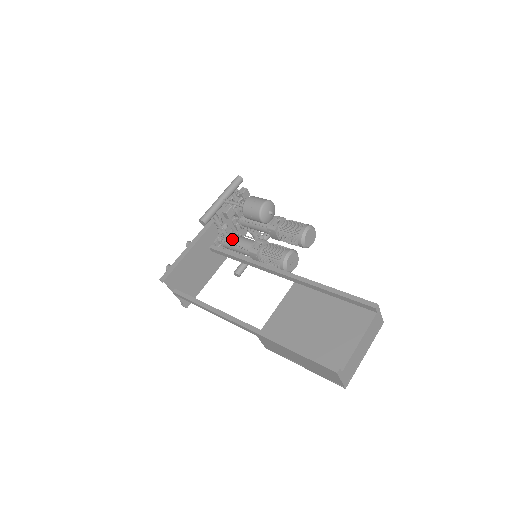
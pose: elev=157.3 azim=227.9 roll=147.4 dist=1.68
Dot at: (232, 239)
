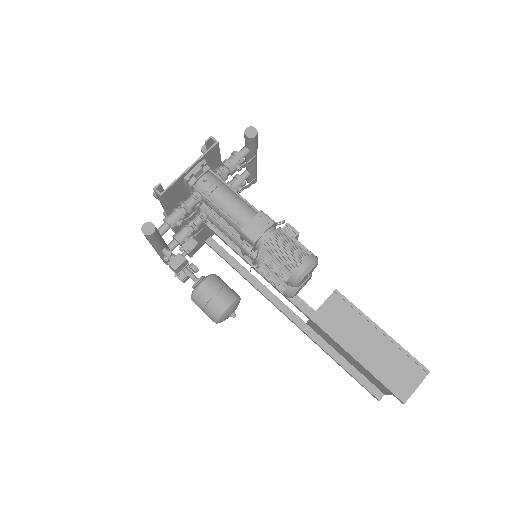
Dot at: occluded
